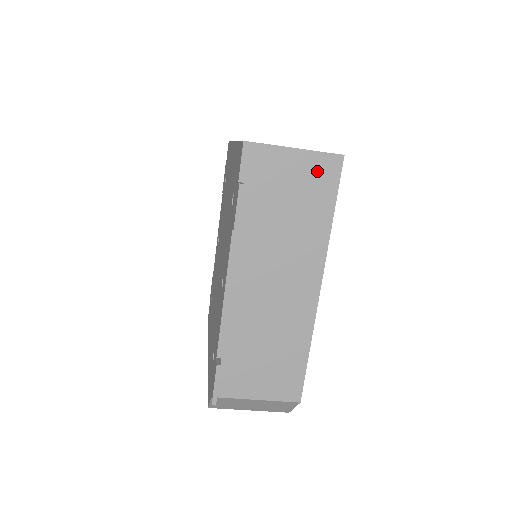
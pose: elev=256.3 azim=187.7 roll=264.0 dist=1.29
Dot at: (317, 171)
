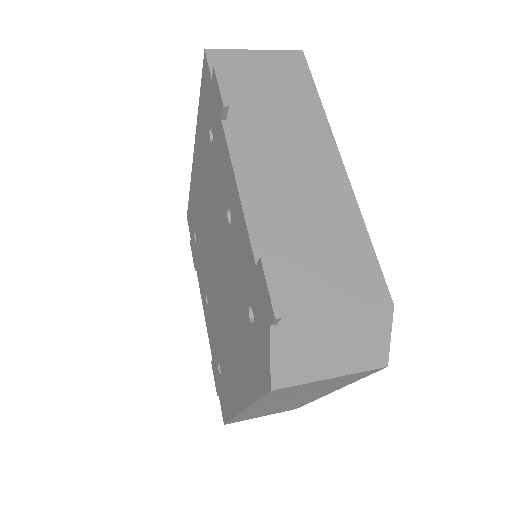
Dot at: (284, 64)
